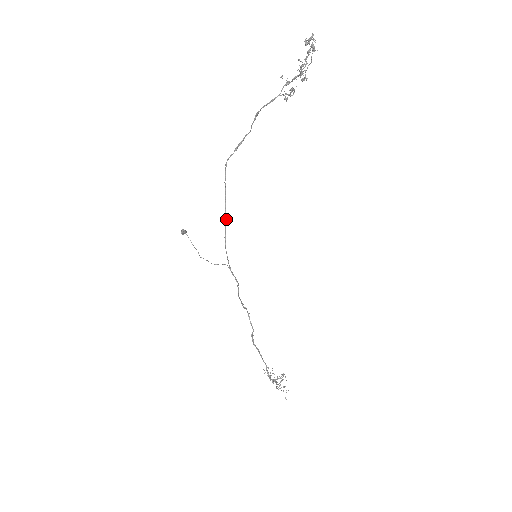
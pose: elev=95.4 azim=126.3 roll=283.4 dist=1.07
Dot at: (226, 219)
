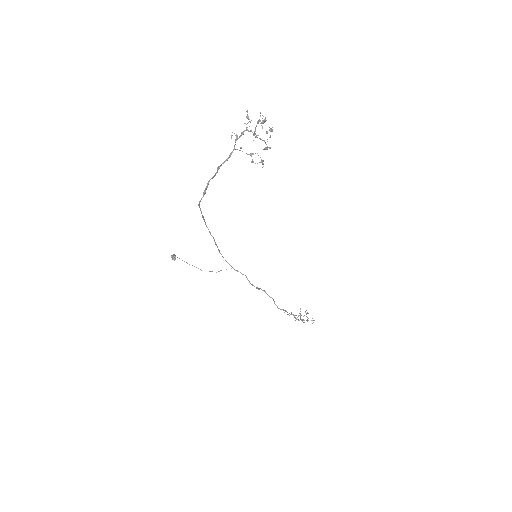
Dot at: (213, 238)
